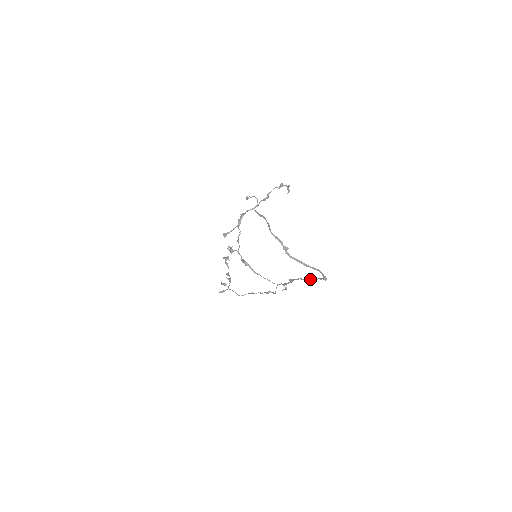
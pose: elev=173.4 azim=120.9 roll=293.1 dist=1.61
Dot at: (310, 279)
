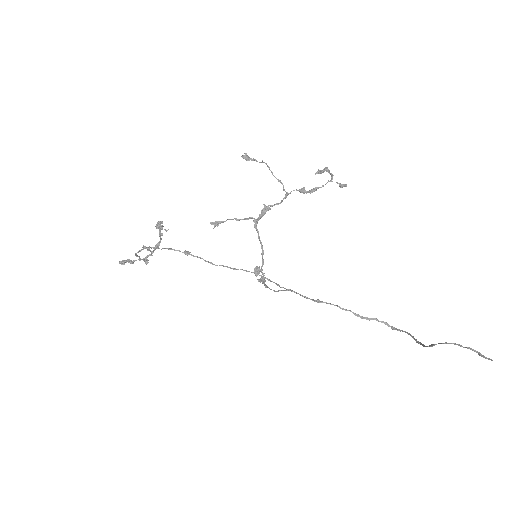
Dot at: (361, 316)
